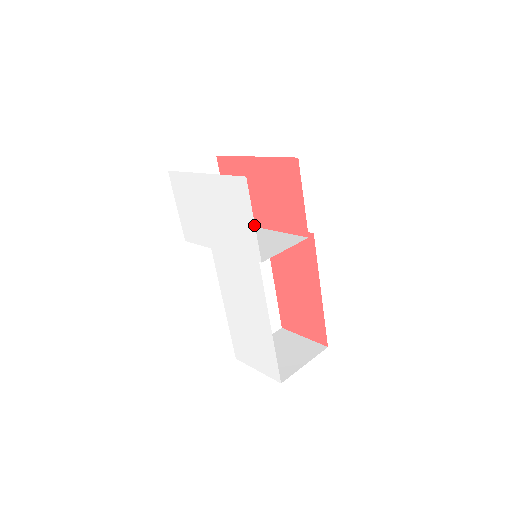
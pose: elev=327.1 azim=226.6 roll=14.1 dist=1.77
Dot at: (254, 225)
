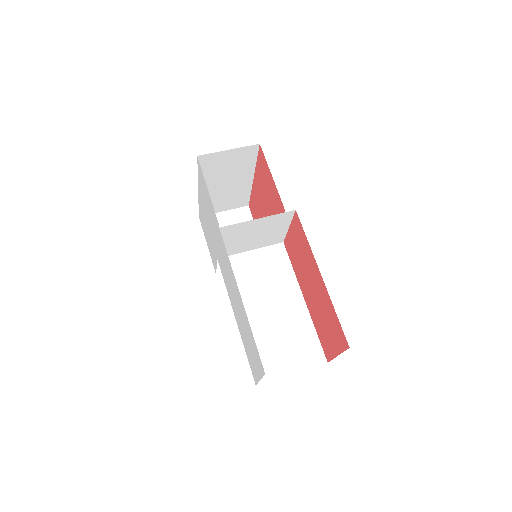
Dot at: occluded
